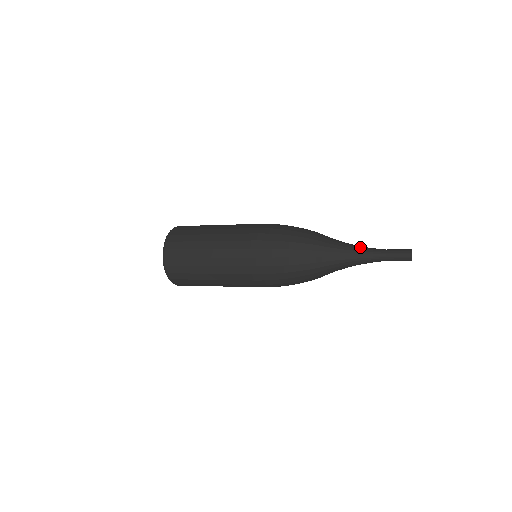
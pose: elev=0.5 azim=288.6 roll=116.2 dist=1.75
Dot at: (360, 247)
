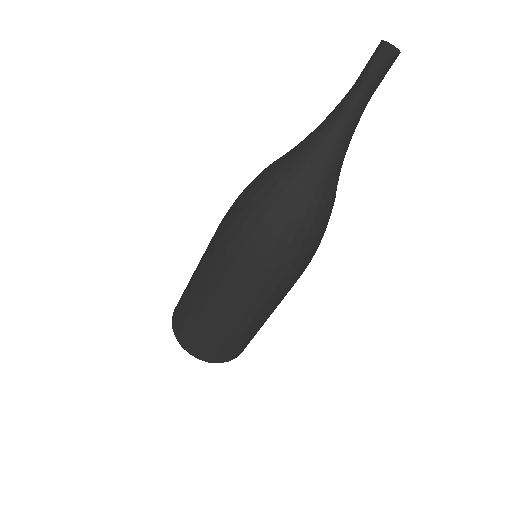
Dot at: occluded
